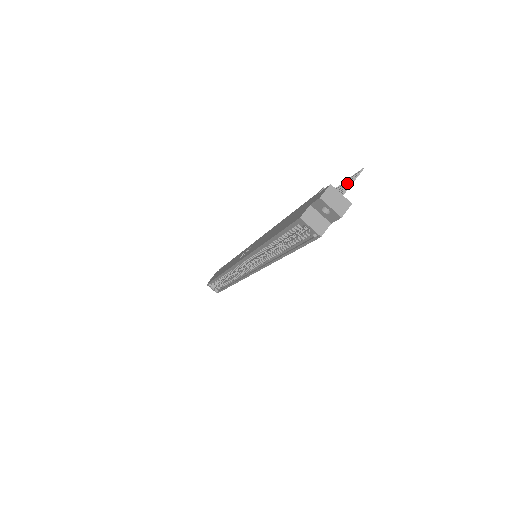
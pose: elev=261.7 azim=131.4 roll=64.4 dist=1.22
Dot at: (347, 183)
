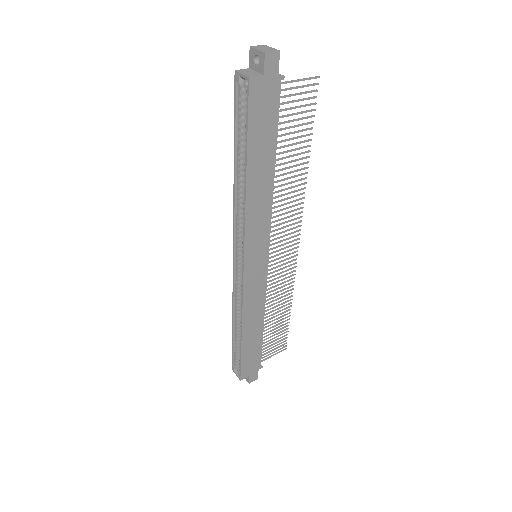
Dot at: (305, 91)
